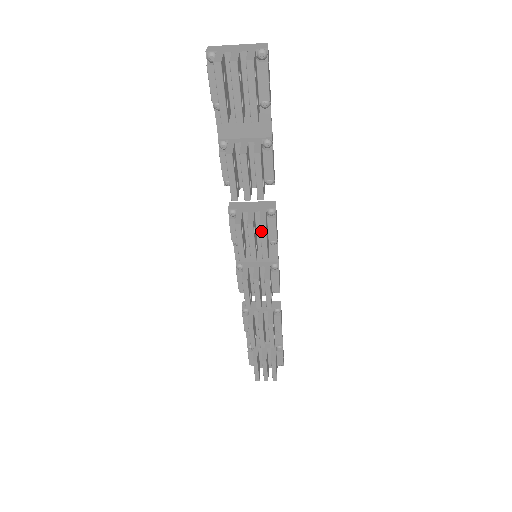
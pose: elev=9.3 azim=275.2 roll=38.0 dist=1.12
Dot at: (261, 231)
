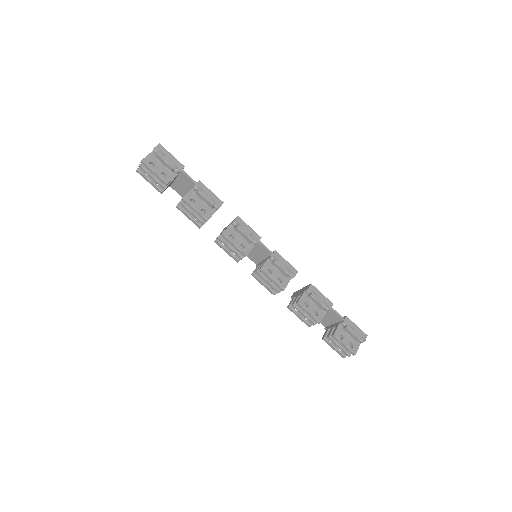
Dot at: (225, 239)
